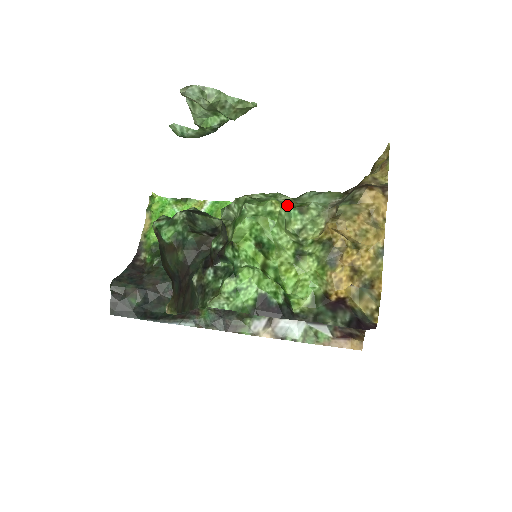
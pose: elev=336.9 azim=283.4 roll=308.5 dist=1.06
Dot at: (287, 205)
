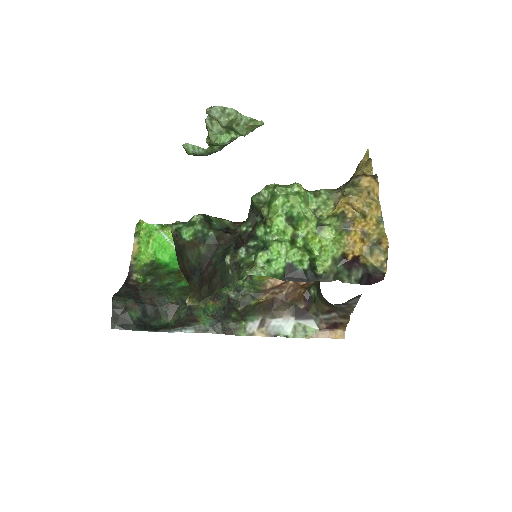
Dot at: (305, 190)
